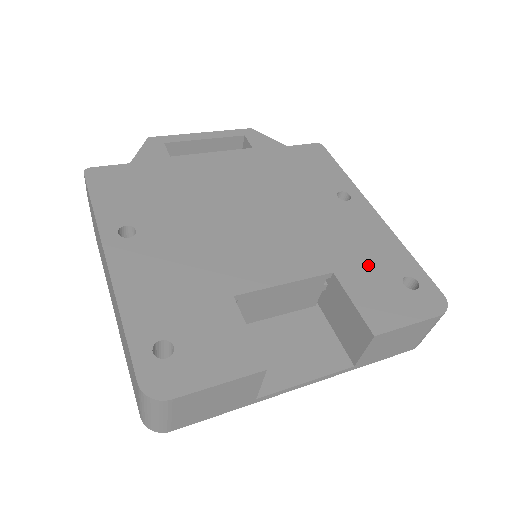
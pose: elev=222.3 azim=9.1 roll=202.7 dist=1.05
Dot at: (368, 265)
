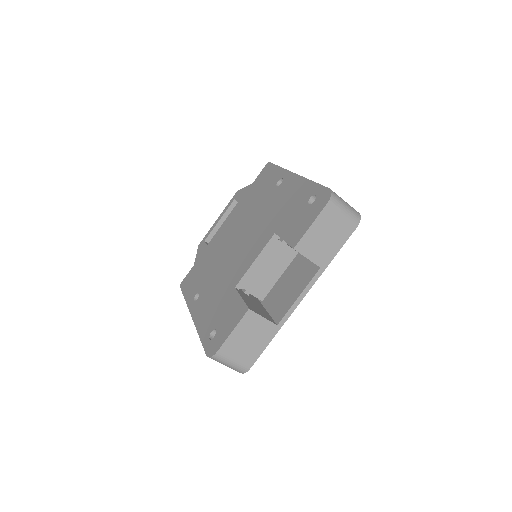
Dot at: (291, 211)
